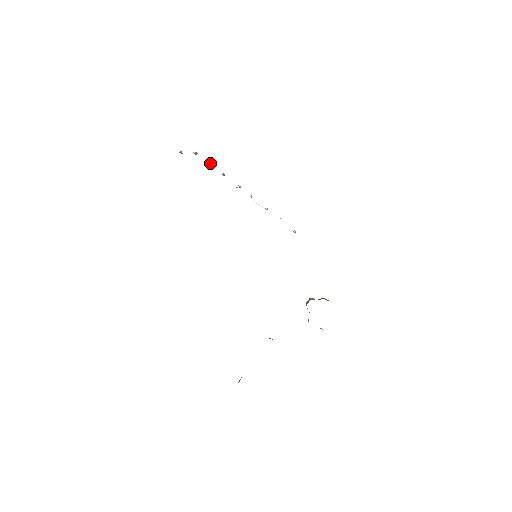
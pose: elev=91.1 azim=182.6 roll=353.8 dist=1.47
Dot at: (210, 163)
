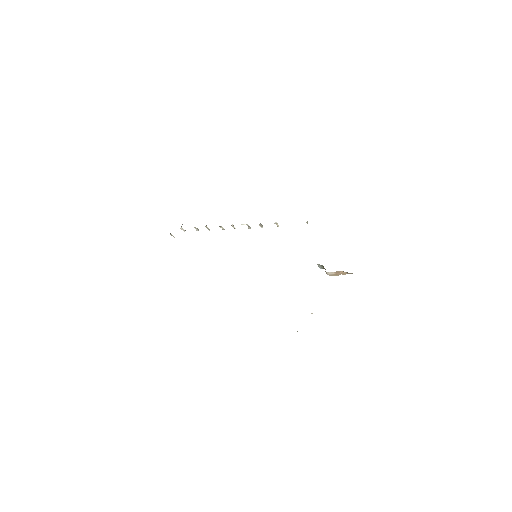
Dot at: (195, 227)
